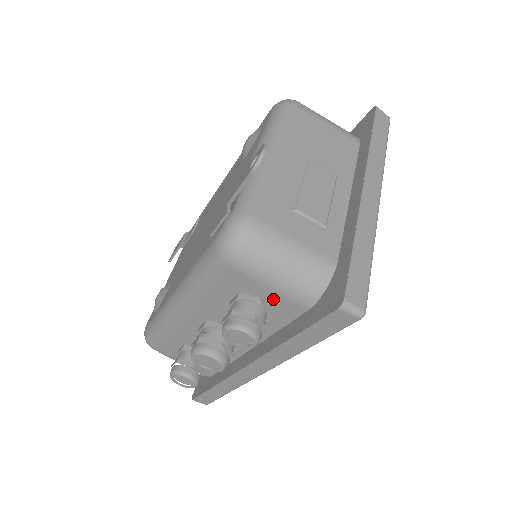
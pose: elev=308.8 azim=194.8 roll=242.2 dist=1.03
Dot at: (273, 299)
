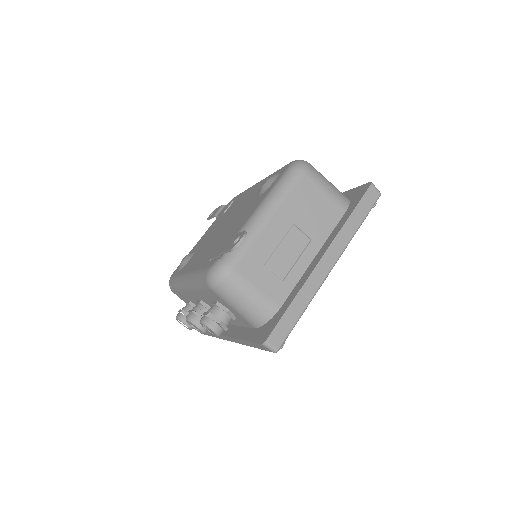
Dot at: (236, 314)
